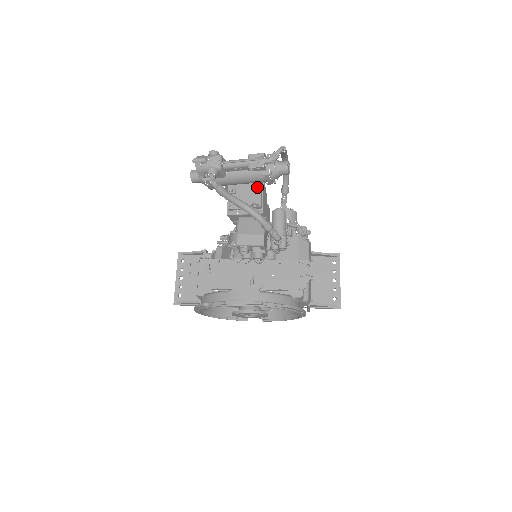
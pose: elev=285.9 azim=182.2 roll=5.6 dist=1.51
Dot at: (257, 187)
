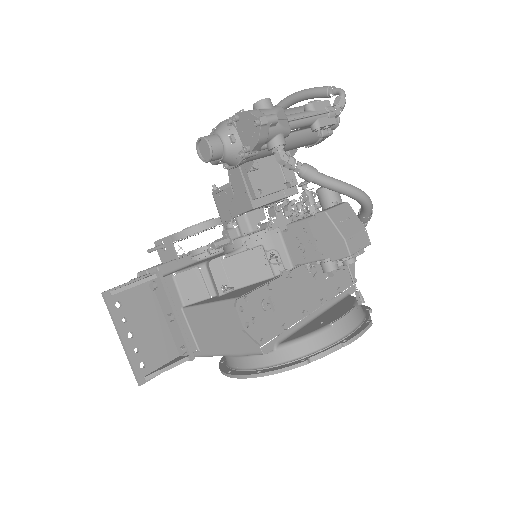
Dot at: (289, 154)
